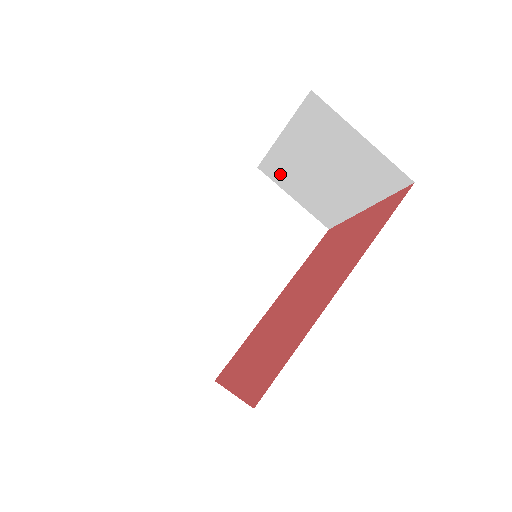
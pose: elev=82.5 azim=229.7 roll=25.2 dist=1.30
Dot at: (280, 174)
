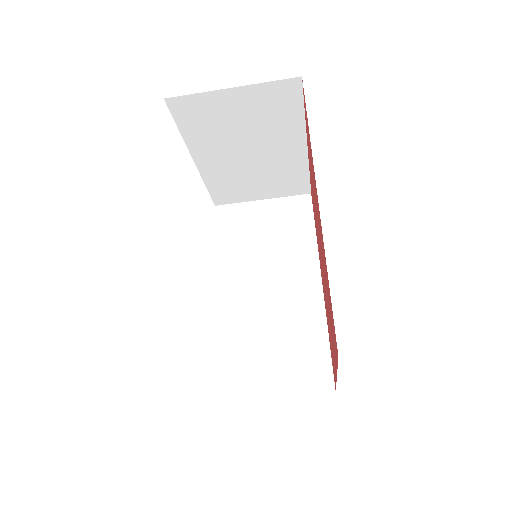
Dot at: (231, 191)
